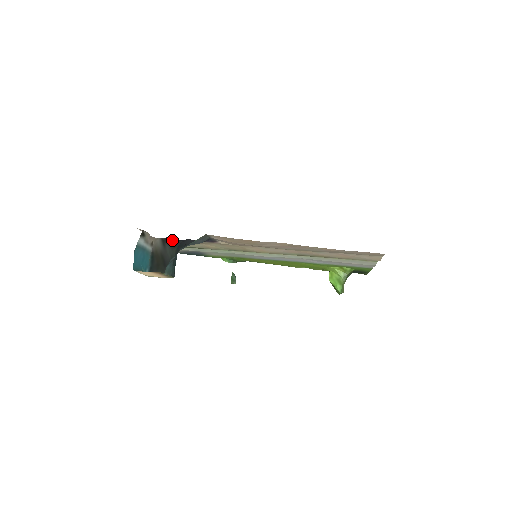
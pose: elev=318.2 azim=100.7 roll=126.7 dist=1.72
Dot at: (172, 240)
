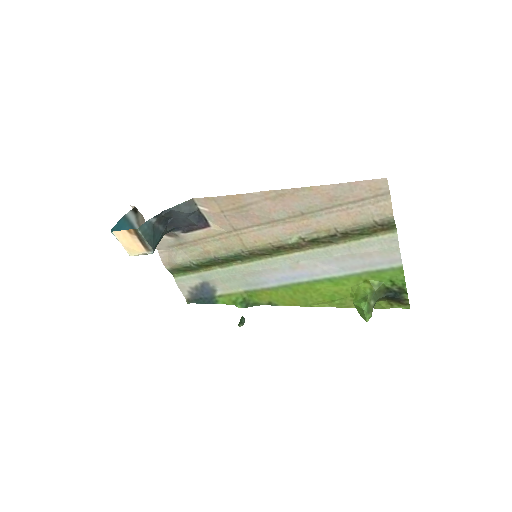
Dot at: occluded
